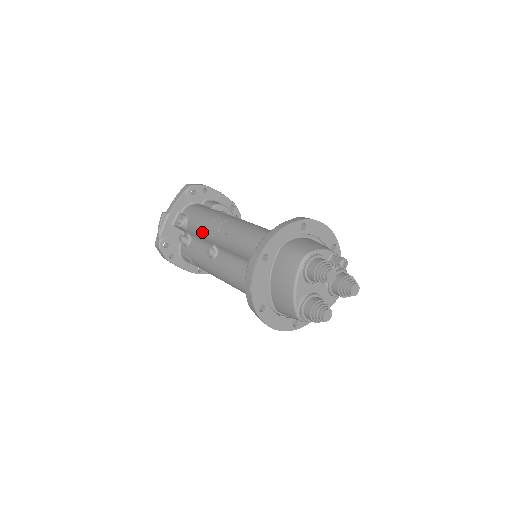
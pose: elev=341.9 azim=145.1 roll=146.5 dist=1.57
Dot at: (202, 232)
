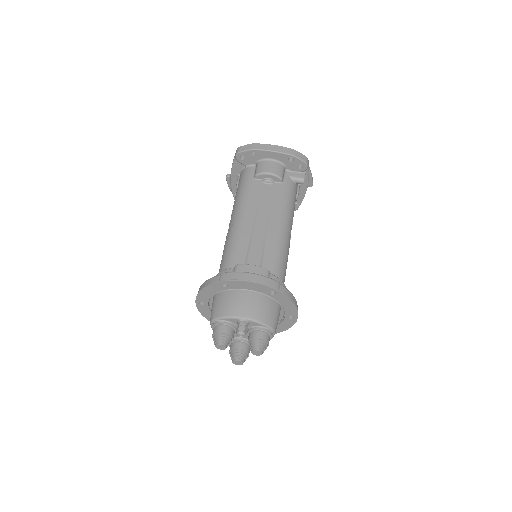
Dot at: occluded
